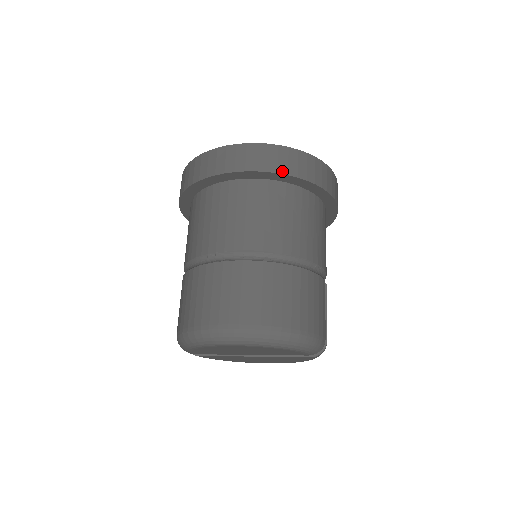
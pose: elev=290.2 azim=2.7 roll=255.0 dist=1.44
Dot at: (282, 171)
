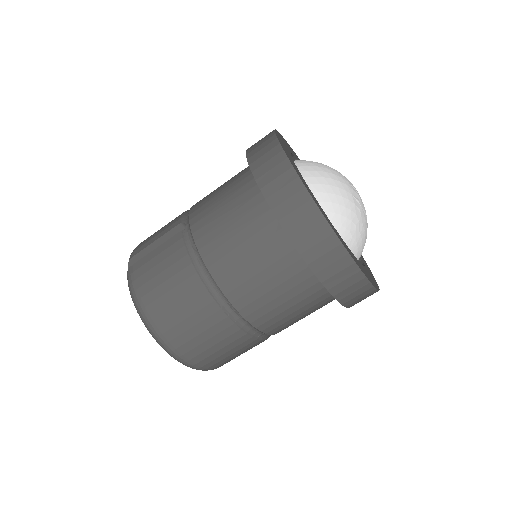
Dot at: (349, 306)
